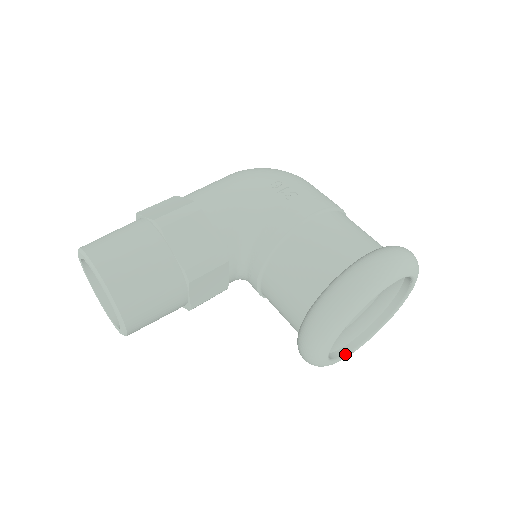
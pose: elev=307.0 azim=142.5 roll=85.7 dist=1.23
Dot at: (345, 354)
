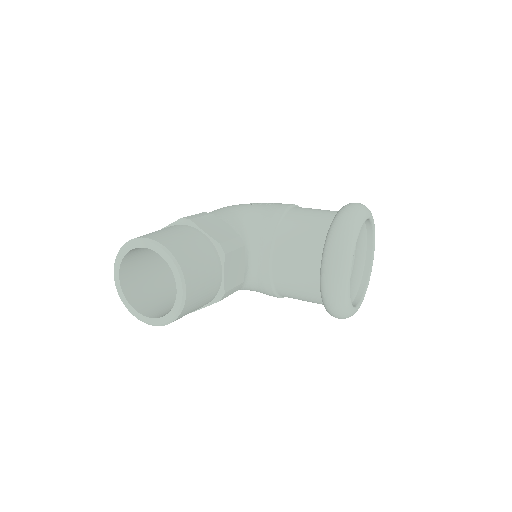
Dot at: (354, 306)
